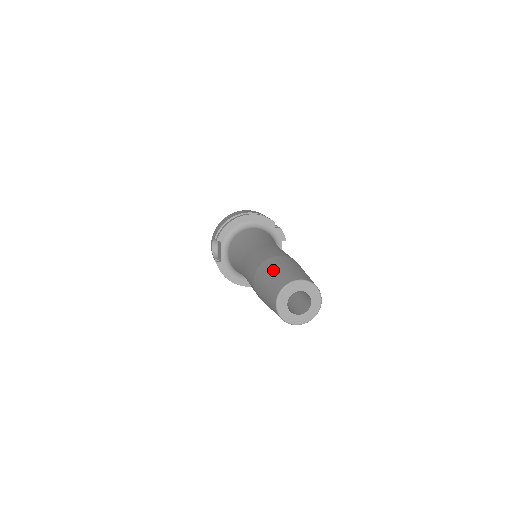
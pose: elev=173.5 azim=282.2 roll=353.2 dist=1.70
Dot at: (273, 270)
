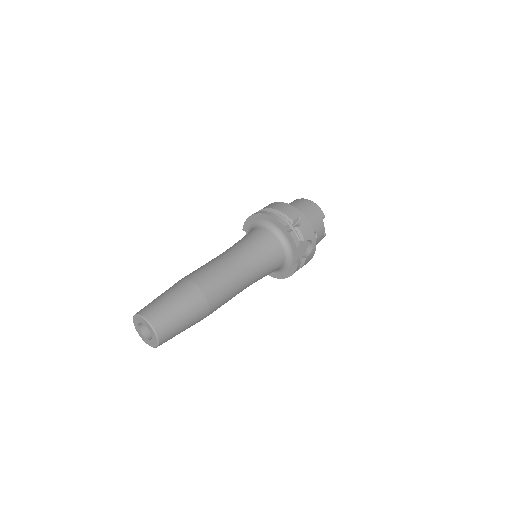
Dot at: (161, 294)
